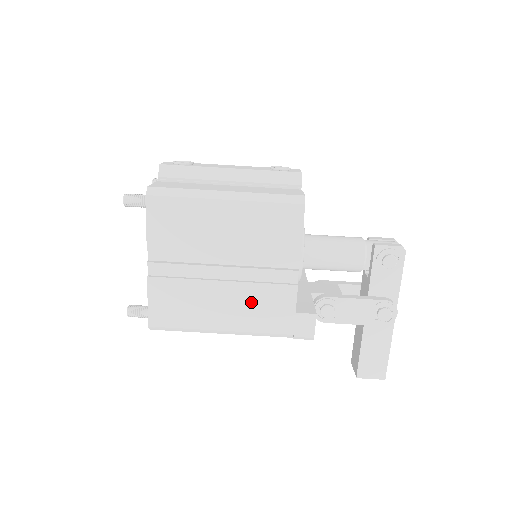
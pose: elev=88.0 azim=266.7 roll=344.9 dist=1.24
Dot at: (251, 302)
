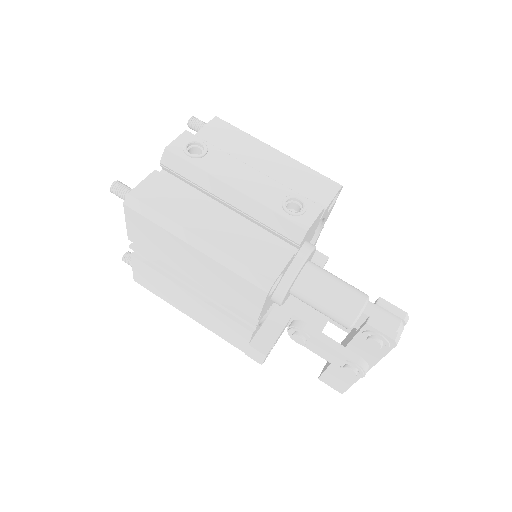
Dot at: (212, 317)
